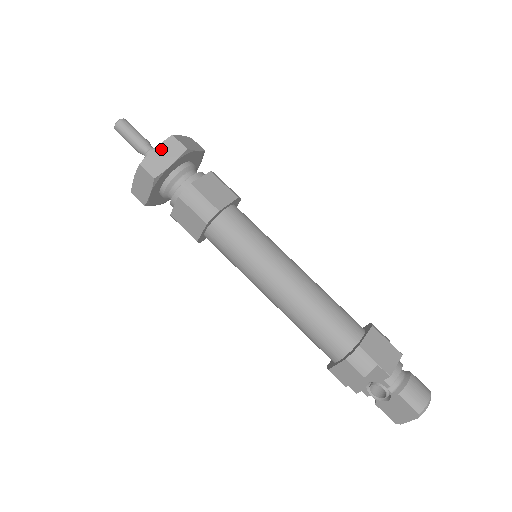
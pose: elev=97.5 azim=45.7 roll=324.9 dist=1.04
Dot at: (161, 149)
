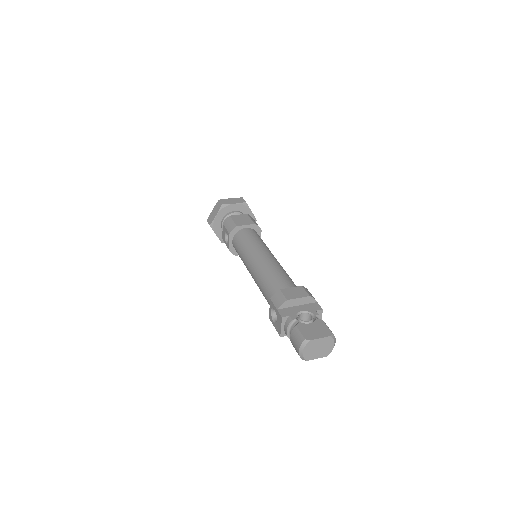
Dot at: occluded
